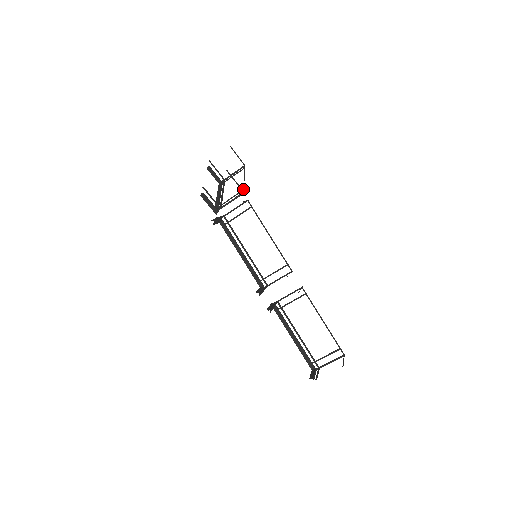
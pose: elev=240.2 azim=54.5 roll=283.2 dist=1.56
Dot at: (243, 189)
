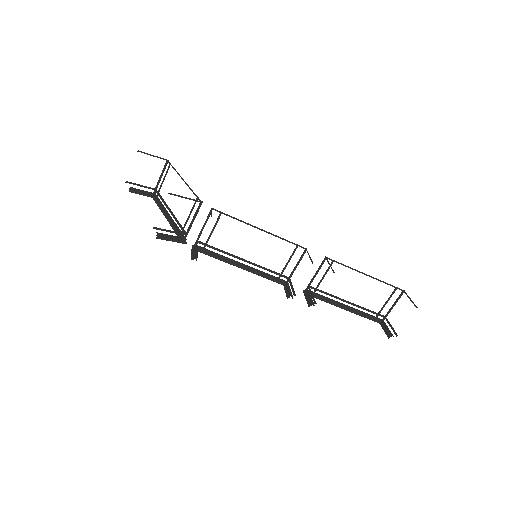
Dot at: (197, 198)
